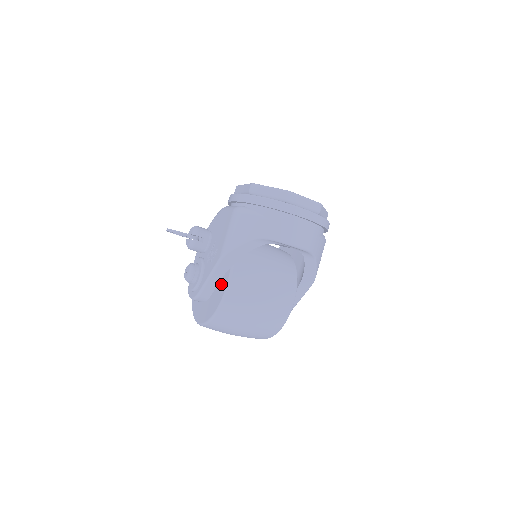
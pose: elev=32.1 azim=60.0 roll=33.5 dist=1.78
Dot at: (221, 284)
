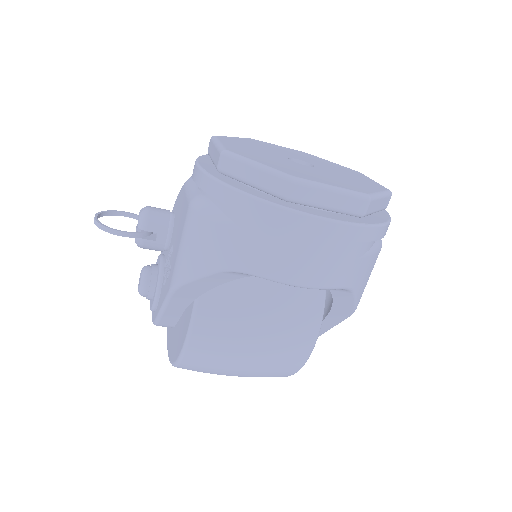
Dot at: (185, 318)
